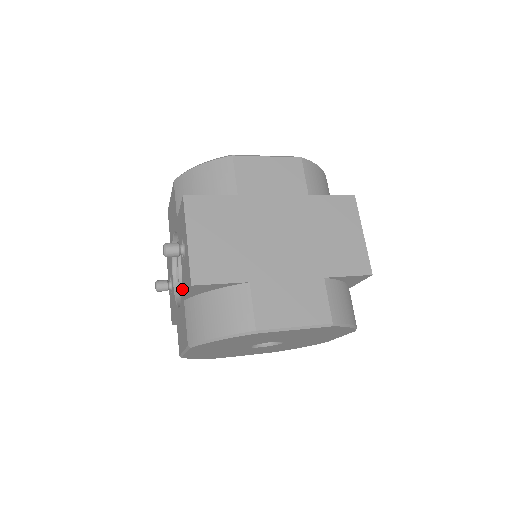
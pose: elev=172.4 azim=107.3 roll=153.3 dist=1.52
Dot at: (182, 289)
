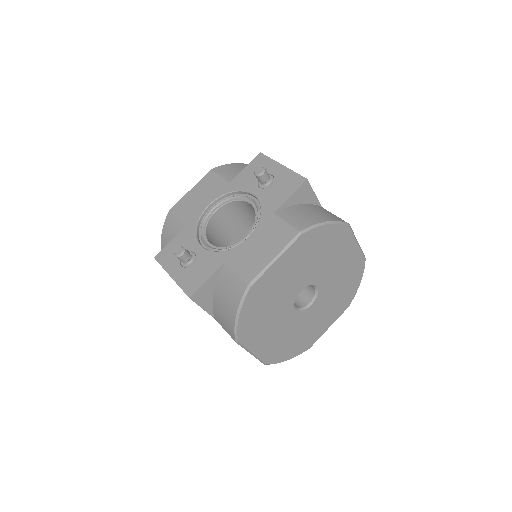
Dot at: (264, 211)
